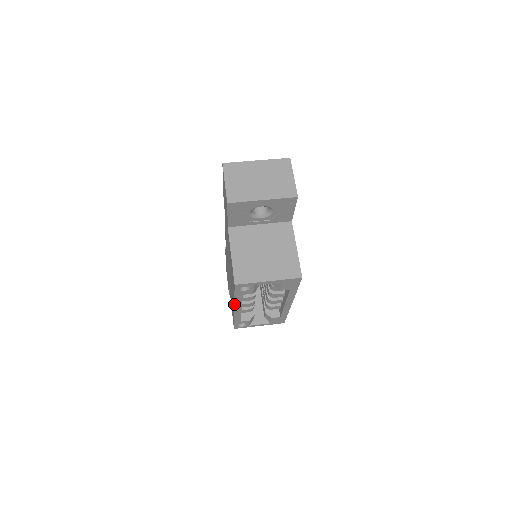
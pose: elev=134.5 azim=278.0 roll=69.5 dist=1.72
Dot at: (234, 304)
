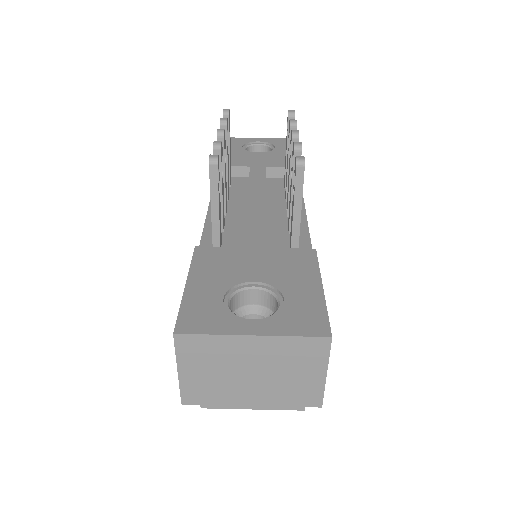
Dot at: occluded
